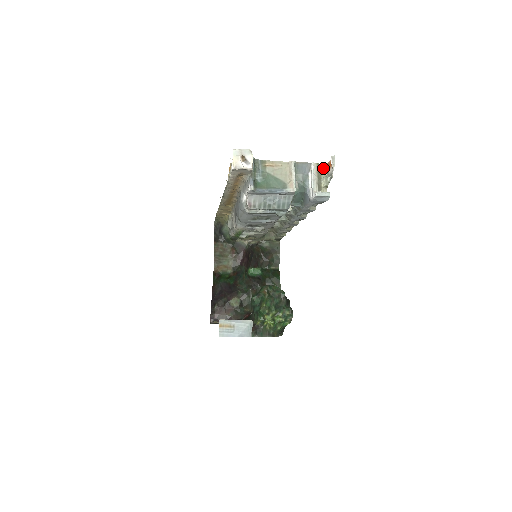
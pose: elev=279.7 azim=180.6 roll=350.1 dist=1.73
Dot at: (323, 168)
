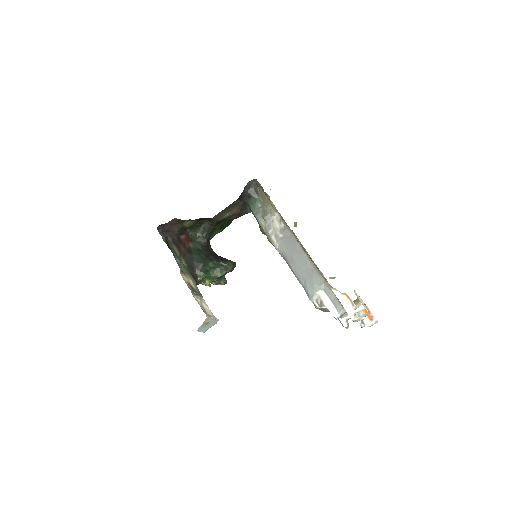
Dot at: occluded
